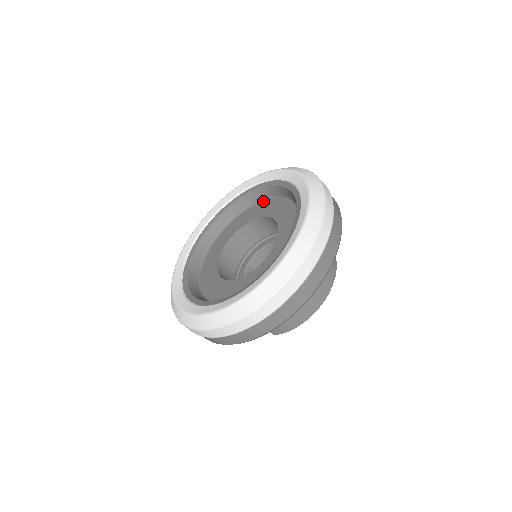
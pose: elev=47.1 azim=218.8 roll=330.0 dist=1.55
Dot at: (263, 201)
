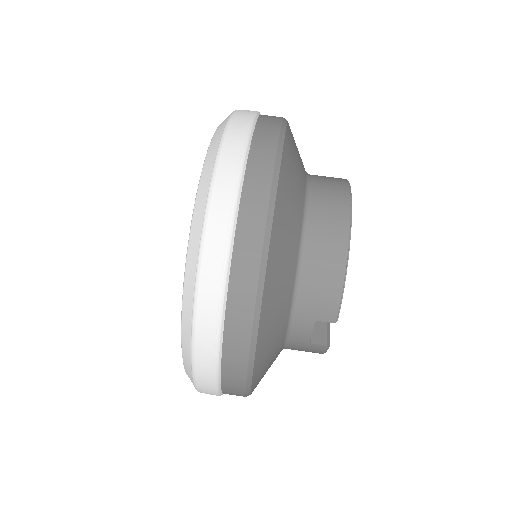
Dot at: occluded
